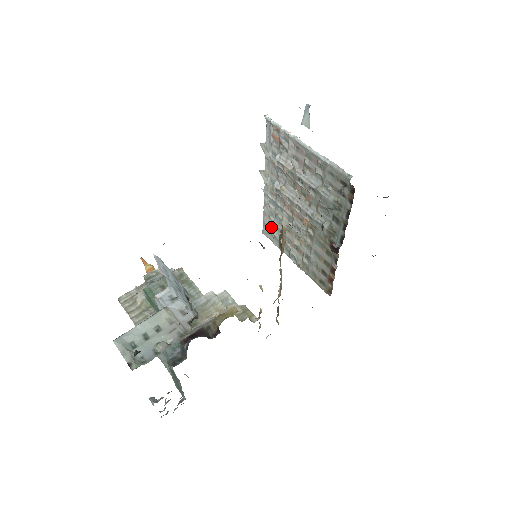
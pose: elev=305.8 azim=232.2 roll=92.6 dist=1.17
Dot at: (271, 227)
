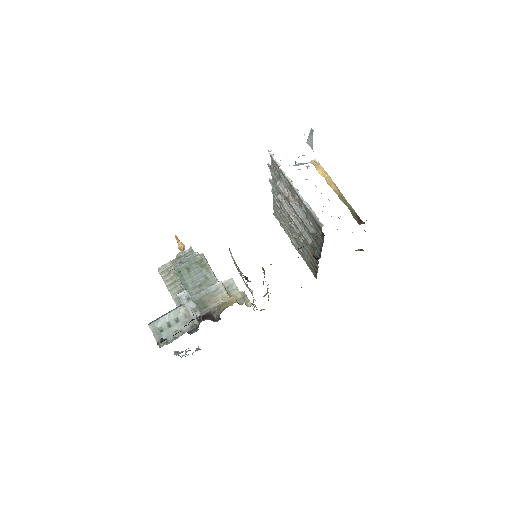
Dot at: (279, 216)
